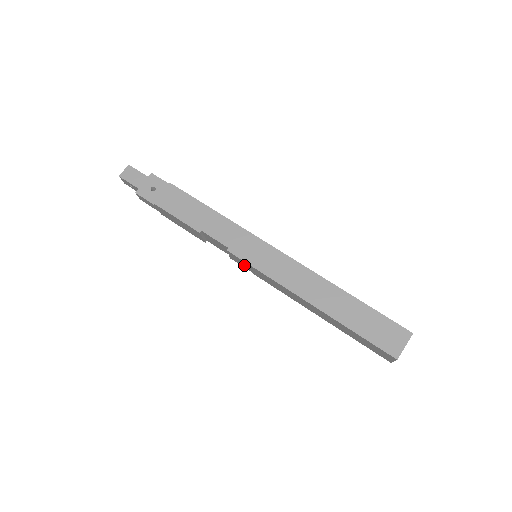
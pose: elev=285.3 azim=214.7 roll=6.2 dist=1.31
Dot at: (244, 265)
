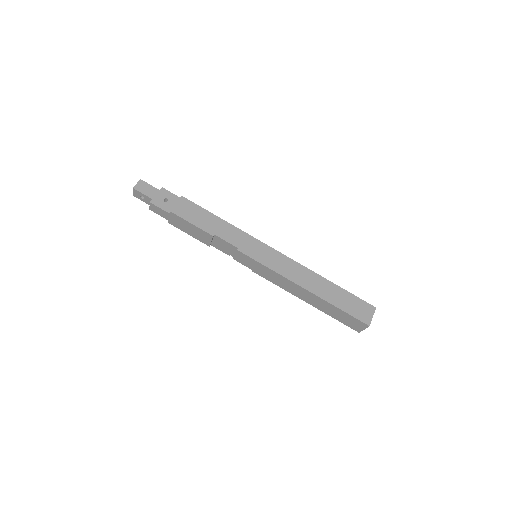
Dot at: (247, 263)
